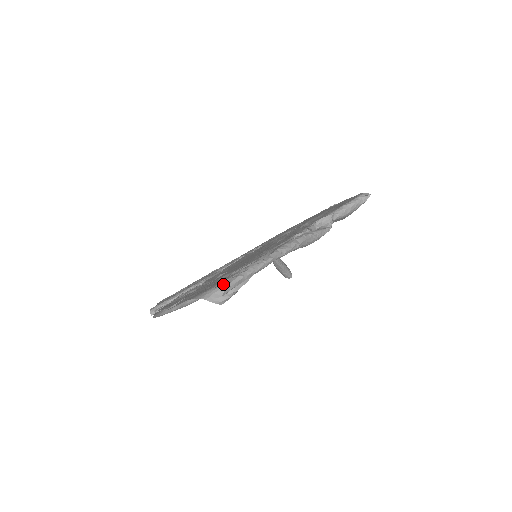
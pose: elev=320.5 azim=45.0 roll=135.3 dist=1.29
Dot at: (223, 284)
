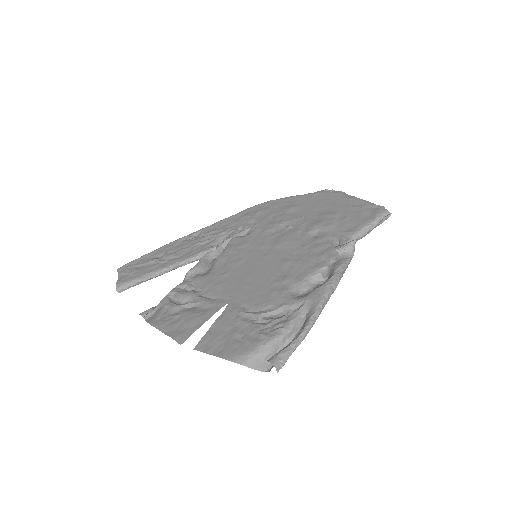
Dot at: (276, 363)
